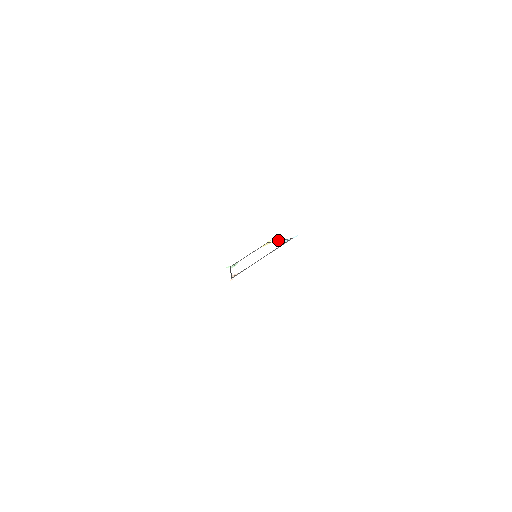
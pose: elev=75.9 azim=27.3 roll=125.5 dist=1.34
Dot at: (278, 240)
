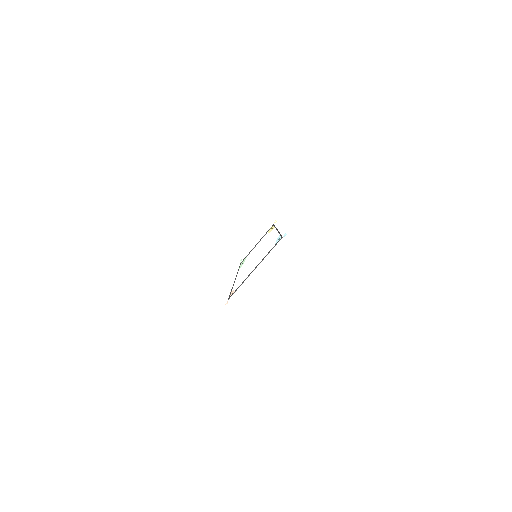
Dot at: (277, 229)
